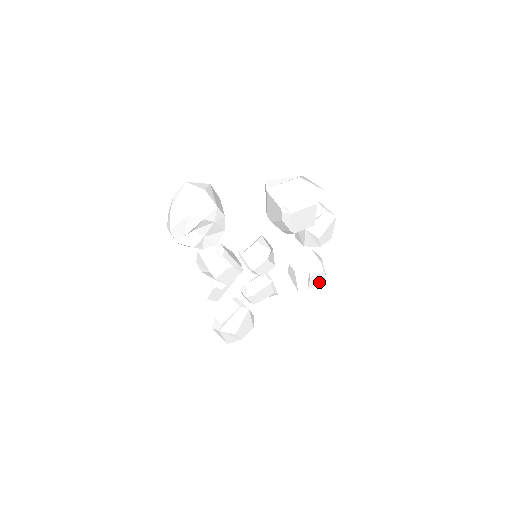
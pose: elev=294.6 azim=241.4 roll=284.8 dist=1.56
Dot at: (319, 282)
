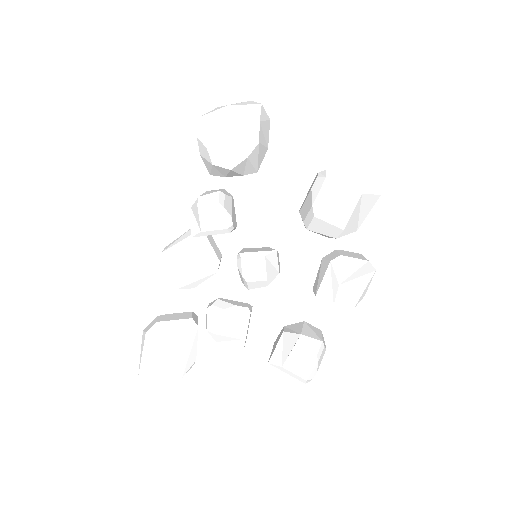
Dot at: (302, 371)
